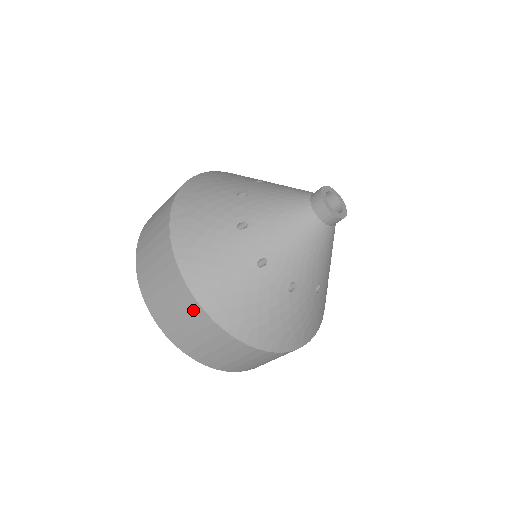
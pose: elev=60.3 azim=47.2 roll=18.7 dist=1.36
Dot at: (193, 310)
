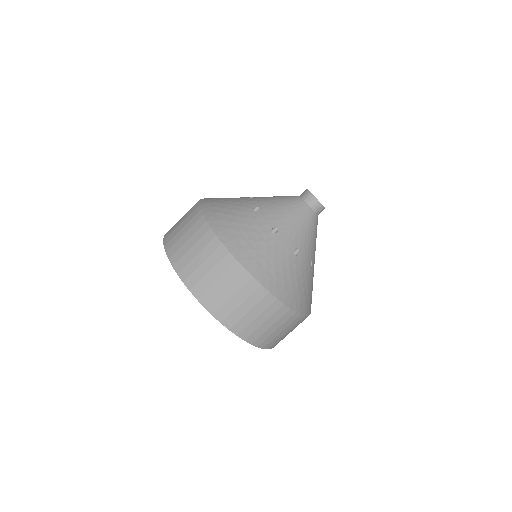
Dot at: (226, 263)
